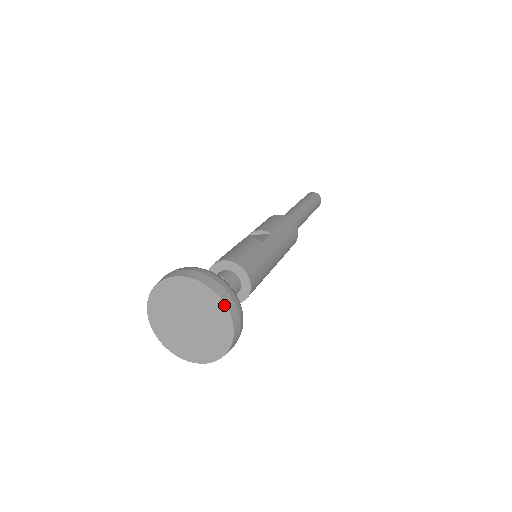
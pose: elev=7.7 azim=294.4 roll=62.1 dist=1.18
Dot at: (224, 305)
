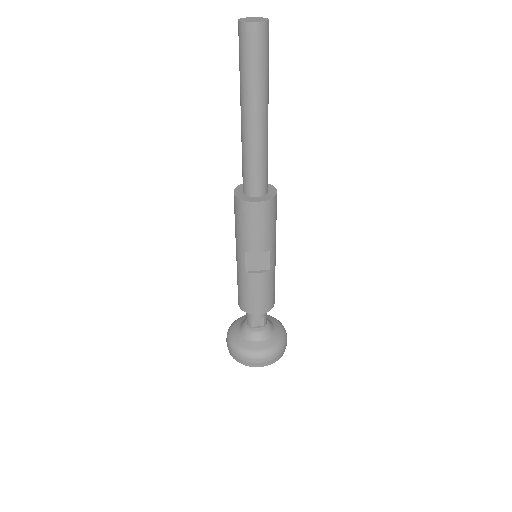
Dot at: occluded
